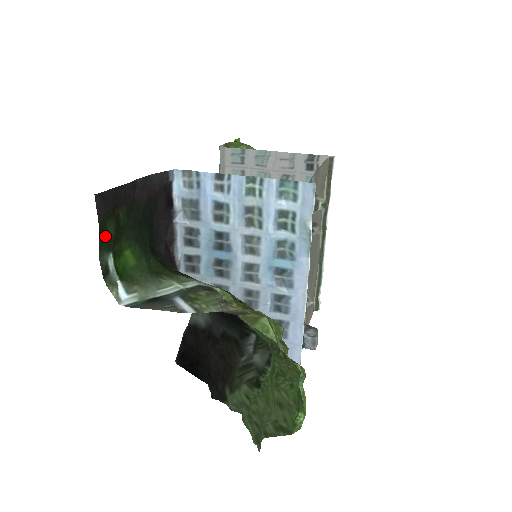
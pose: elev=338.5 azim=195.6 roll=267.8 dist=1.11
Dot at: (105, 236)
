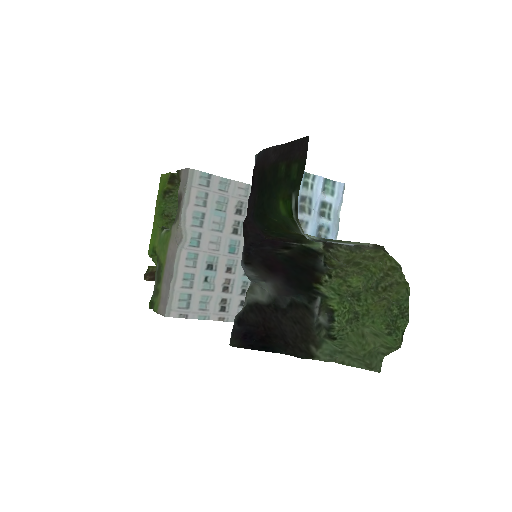
Dot at: (297, 176)
